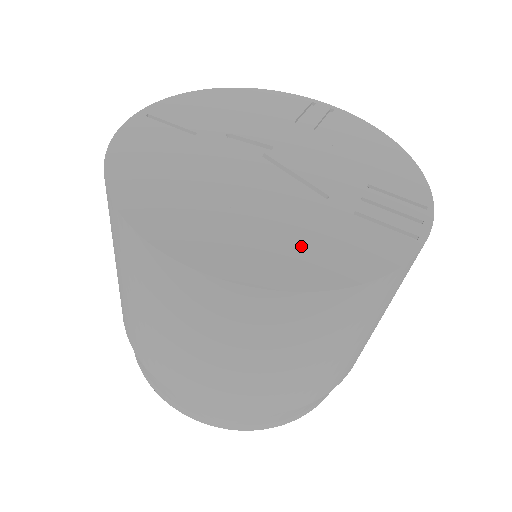
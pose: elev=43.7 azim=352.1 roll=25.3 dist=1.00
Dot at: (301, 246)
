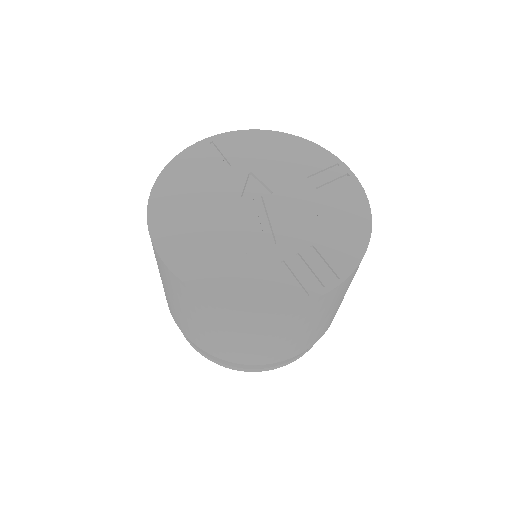
Dot at: (227, 268)
